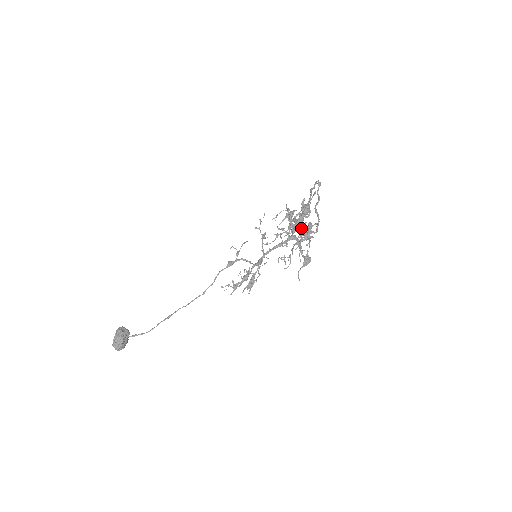
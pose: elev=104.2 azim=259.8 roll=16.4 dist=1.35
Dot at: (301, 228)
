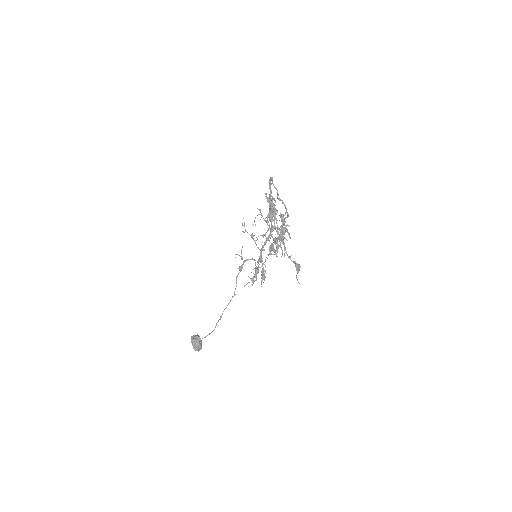
Dot at: (280, 239)
